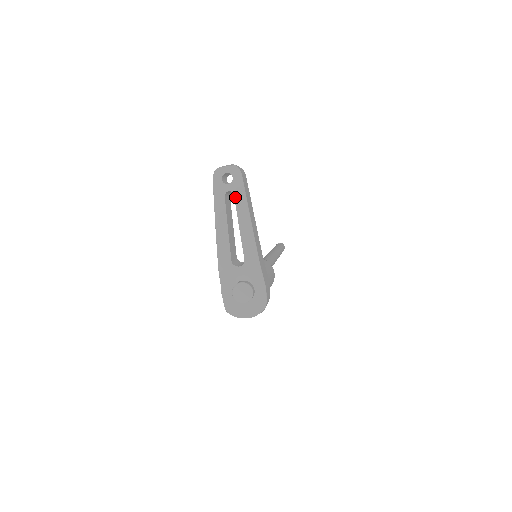
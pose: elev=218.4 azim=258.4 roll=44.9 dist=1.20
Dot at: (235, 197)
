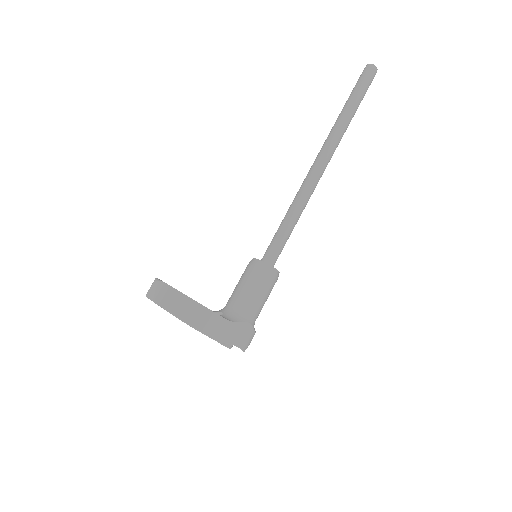
Dot at: occluded
